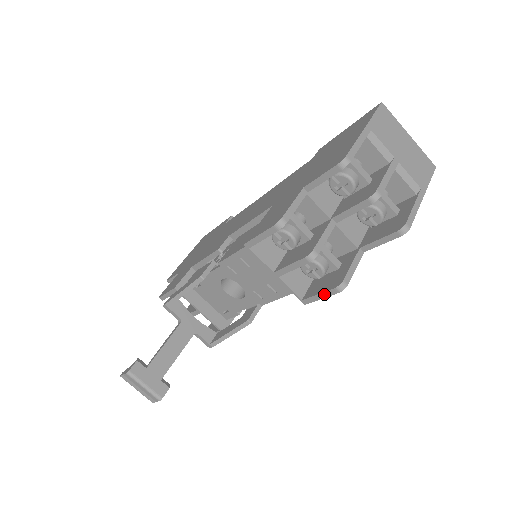
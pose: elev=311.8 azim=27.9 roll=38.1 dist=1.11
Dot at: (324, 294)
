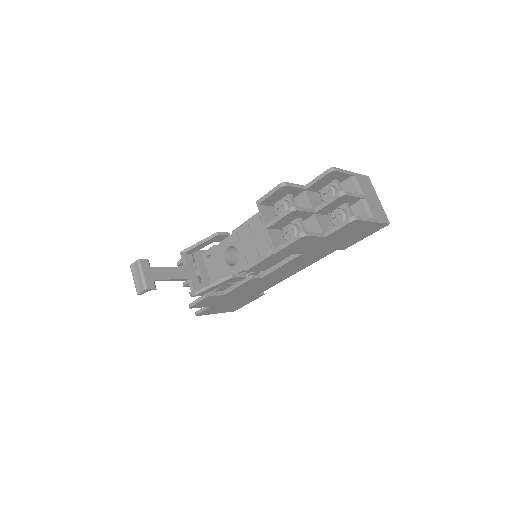
Dot at: (290, 241)
